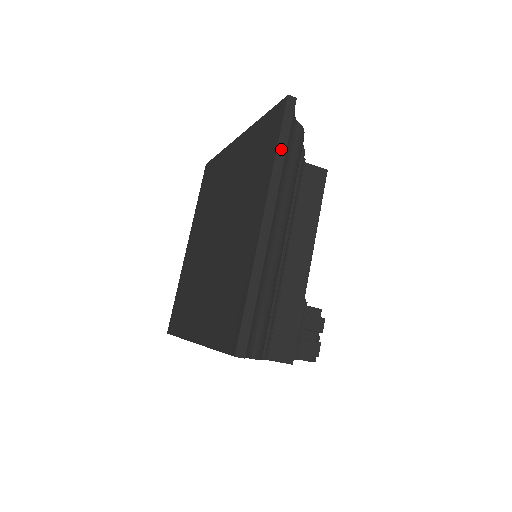
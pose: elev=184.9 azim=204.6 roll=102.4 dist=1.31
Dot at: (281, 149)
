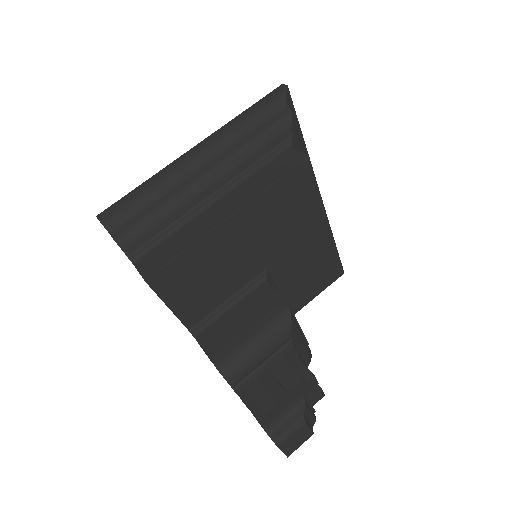
Dot at: (246, 112)
